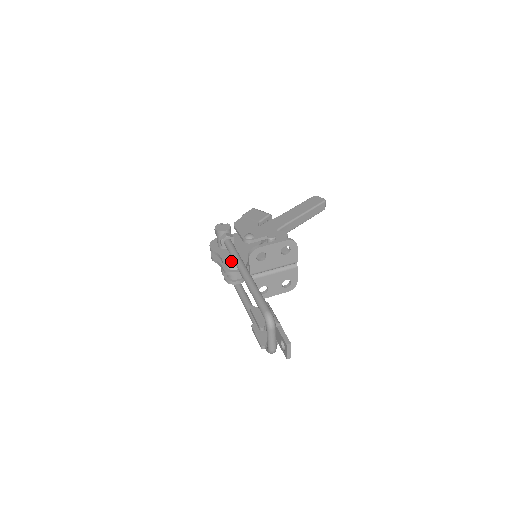
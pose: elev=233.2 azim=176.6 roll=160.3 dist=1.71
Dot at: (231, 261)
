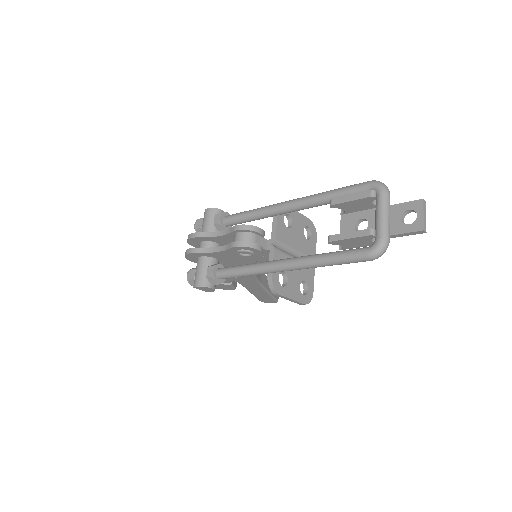
Dot at: occluded
